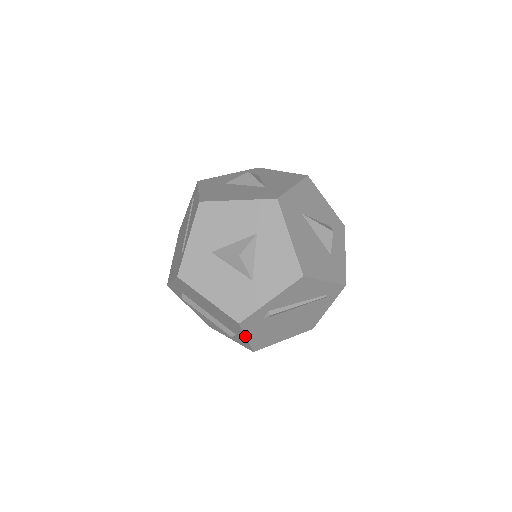
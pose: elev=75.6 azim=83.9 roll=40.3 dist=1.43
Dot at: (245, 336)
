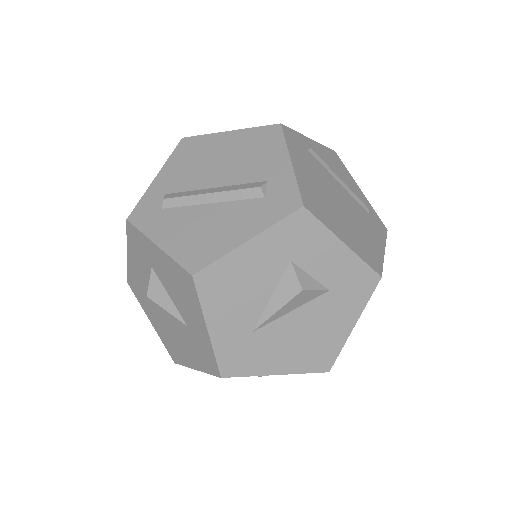
Dot at: occluded
